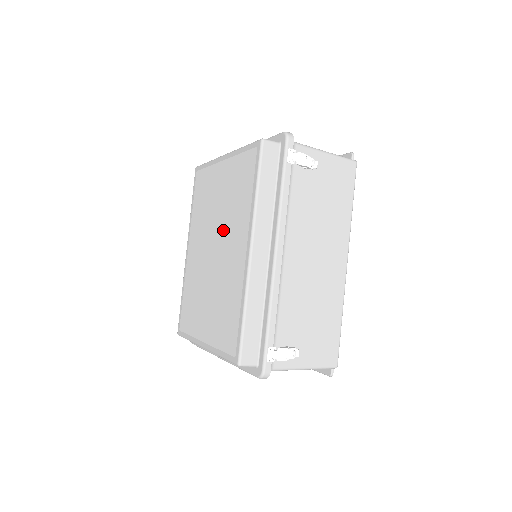
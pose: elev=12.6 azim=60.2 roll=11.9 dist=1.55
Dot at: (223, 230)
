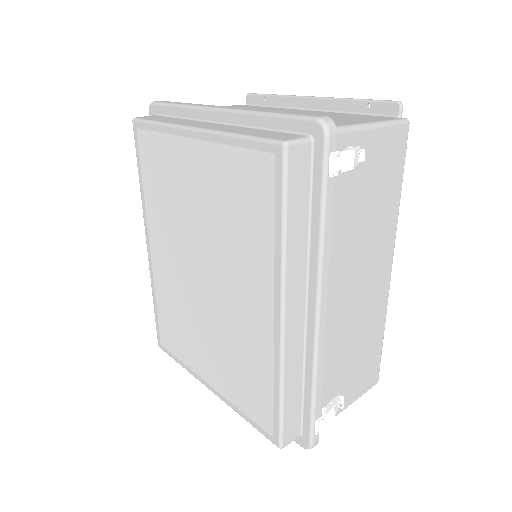
Dot at: (217, 257)
